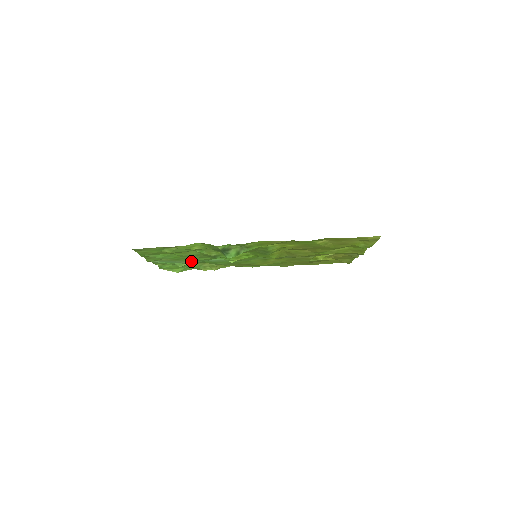
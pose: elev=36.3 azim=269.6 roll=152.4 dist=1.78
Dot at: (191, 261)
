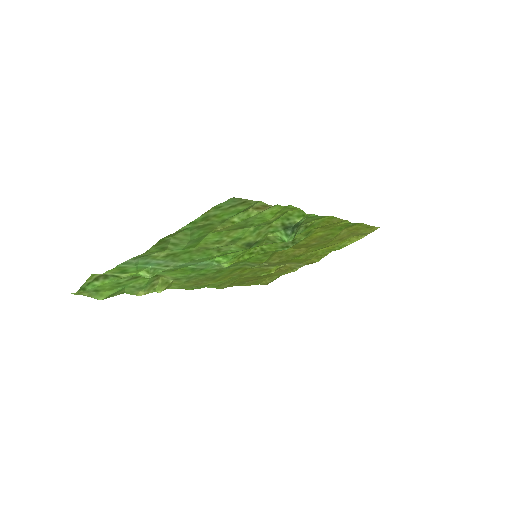
Dot at: (183, 262)
